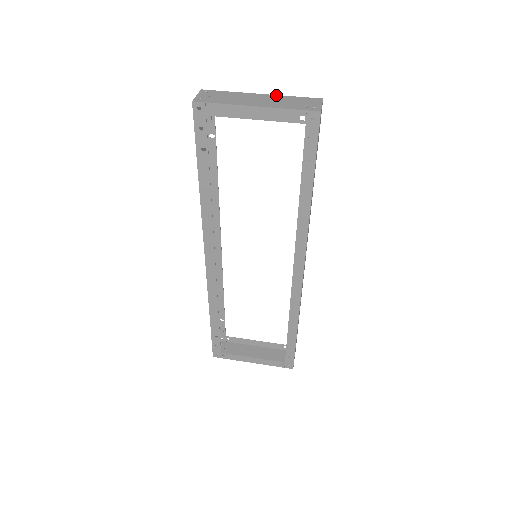
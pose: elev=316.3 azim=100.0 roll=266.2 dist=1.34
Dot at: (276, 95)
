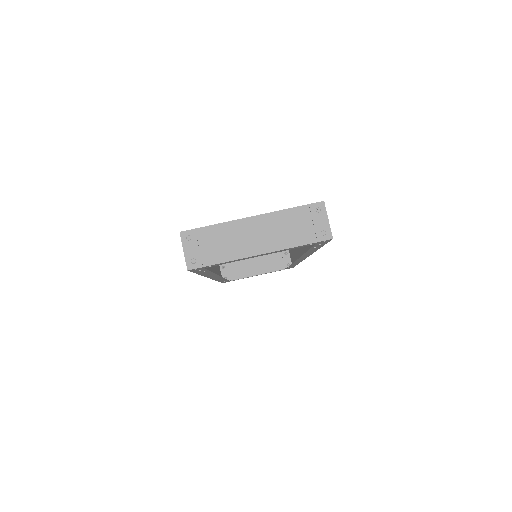
Dot at: (270, 214)
